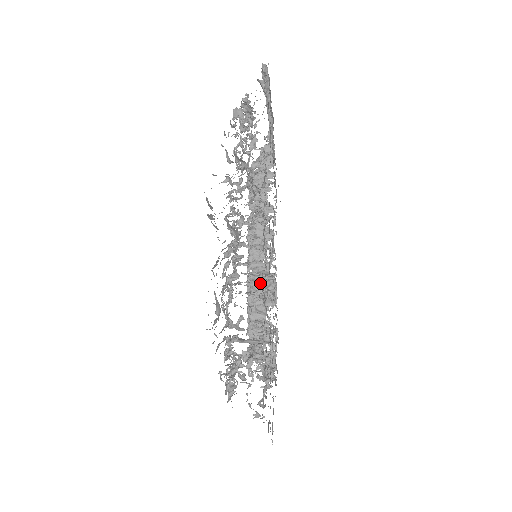
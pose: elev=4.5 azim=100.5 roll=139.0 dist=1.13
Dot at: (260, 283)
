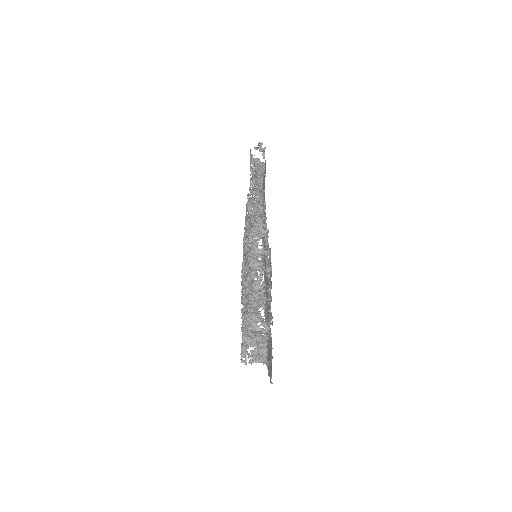
Dot at: (266, 251)
